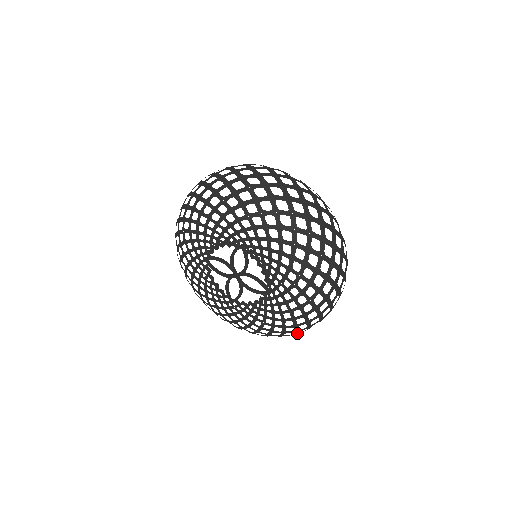
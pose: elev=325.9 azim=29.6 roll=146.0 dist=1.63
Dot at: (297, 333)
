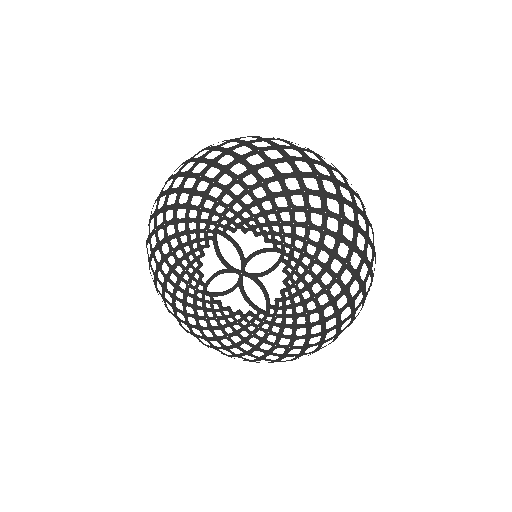
Dot at: occluded
